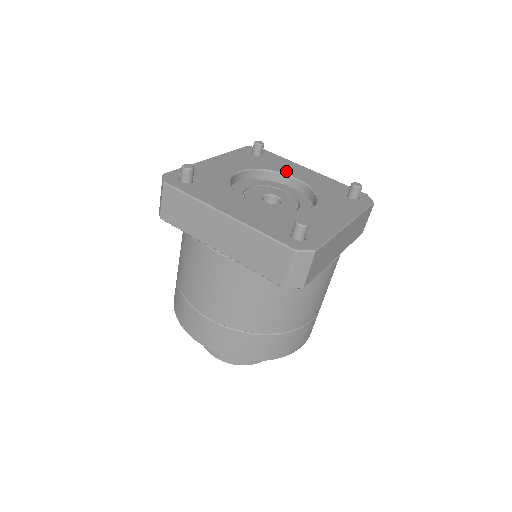
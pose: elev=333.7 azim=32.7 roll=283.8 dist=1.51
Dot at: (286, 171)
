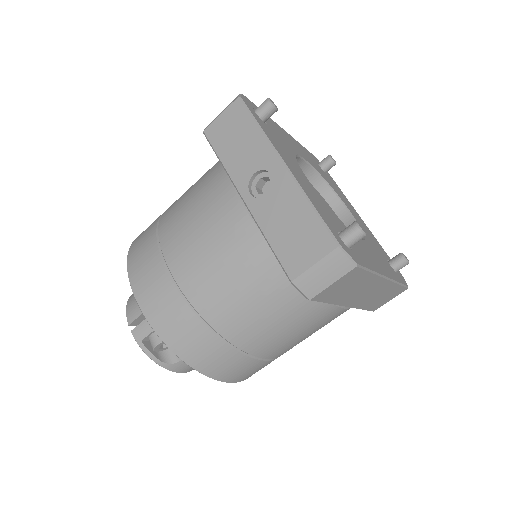
Dot at: (294, 148)
